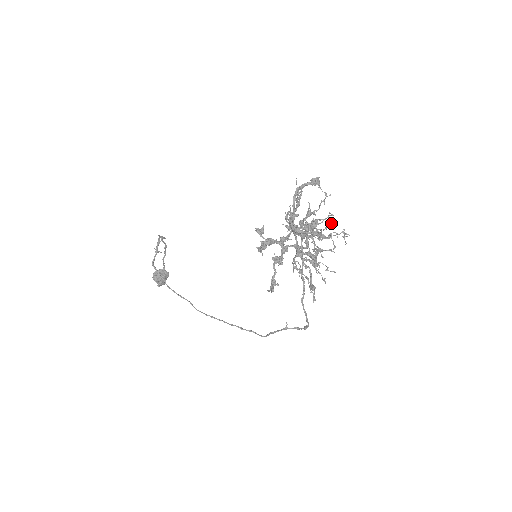
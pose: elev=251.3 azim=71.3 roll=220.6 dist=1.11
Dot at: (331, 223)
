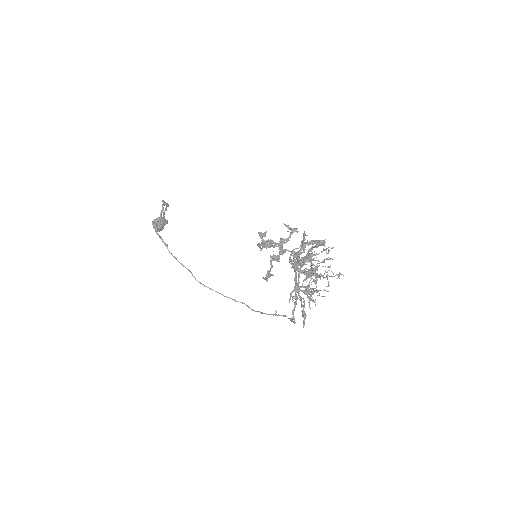
Dot at: (329, 267)
